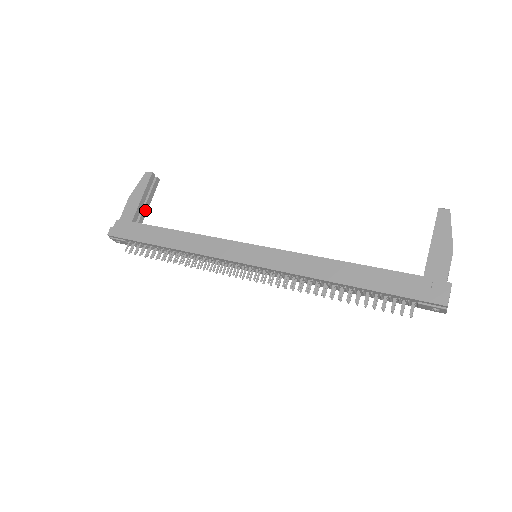
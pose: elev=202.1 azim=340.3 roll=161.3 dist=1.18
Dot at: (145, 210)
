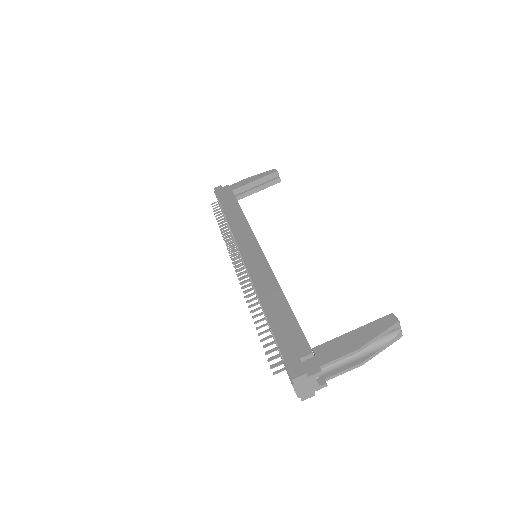
Dot at: (251, 192)
